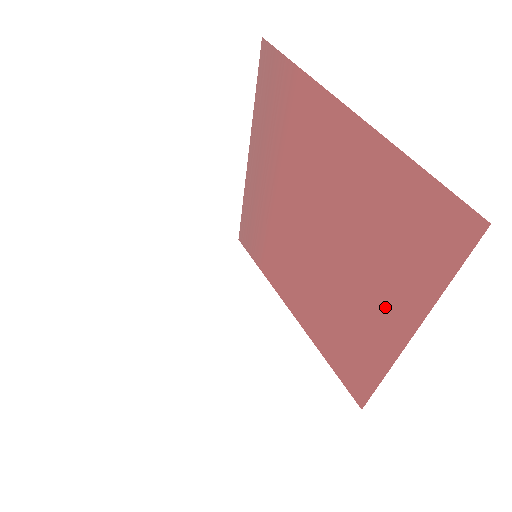
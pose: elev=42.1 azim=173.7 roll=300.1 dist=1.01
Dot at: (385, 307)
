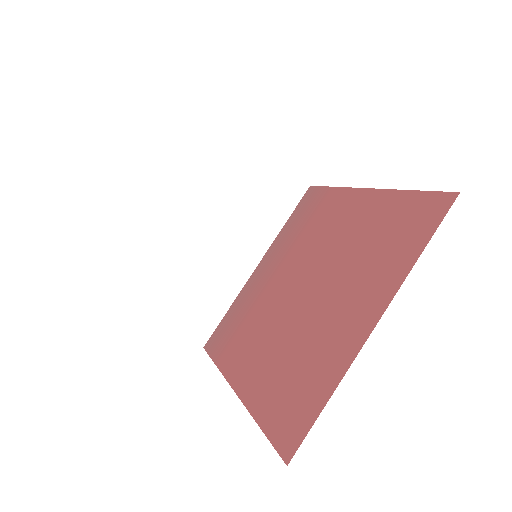
Dot at: (358, 307)
